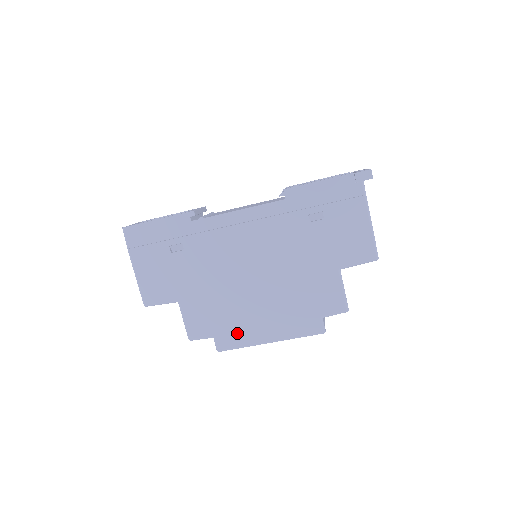
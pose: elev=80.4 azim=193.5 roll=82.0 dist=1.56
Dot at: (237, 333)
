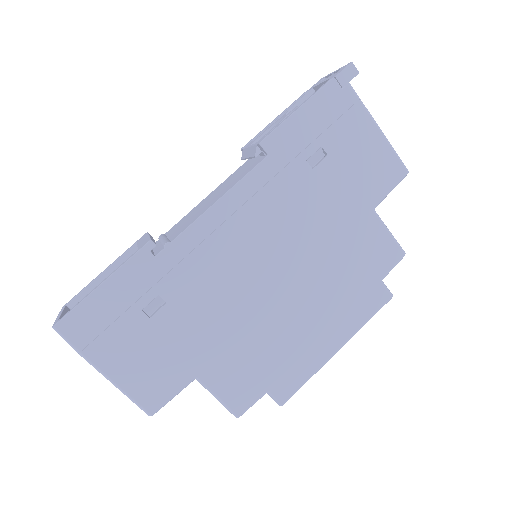
Dot at: (294, 366)
